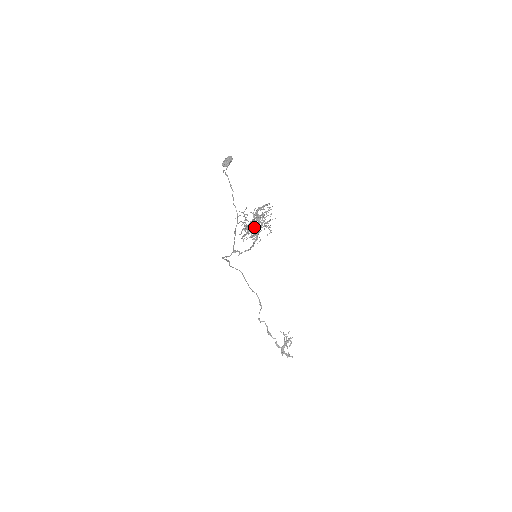
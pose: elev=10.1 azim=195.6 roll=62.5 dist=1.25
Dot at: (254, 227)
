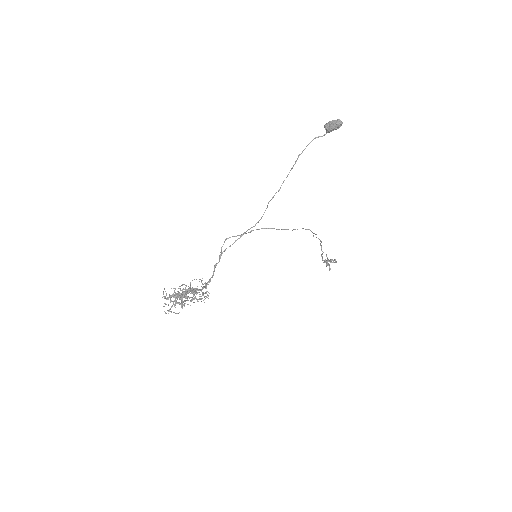
Dot at: (175, 302)
